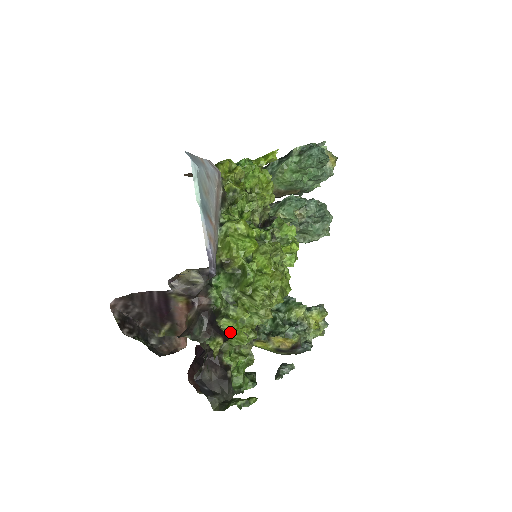
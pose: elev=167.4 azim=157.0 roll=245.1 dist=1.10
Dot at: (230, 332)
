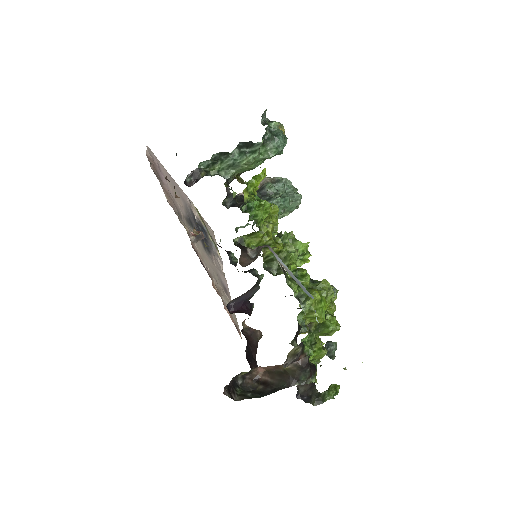
Dot at: (311, 358)
